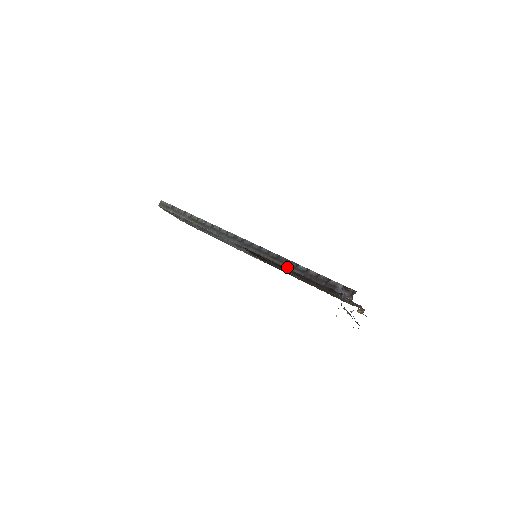
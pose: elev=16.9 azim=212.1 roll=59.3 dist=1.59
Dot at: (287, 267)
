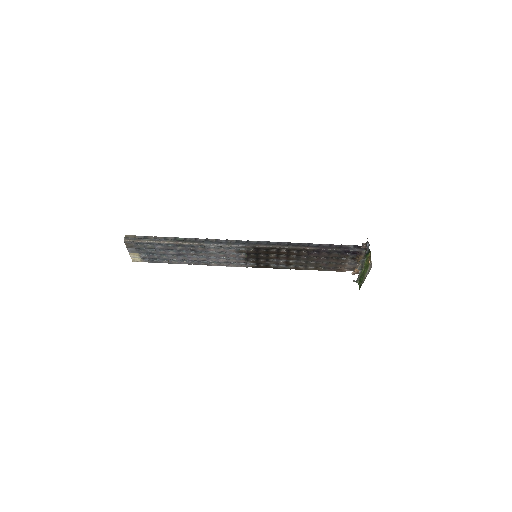
Dot at: (302, 248)
